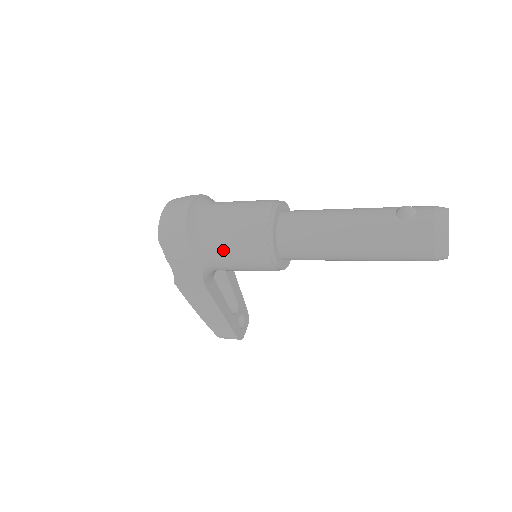
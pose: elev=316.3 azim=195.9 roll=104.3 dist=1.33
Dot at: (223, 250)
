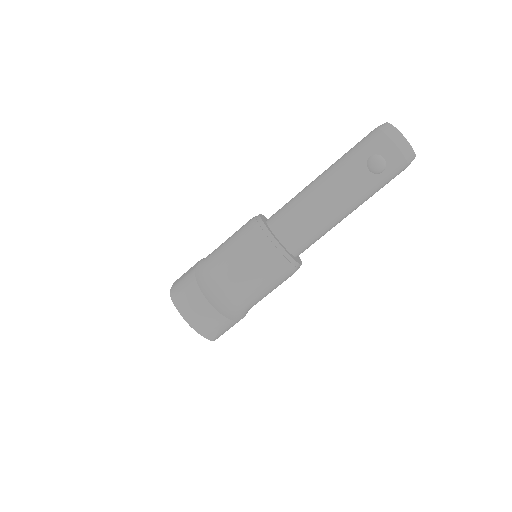
Dot at: occluded
